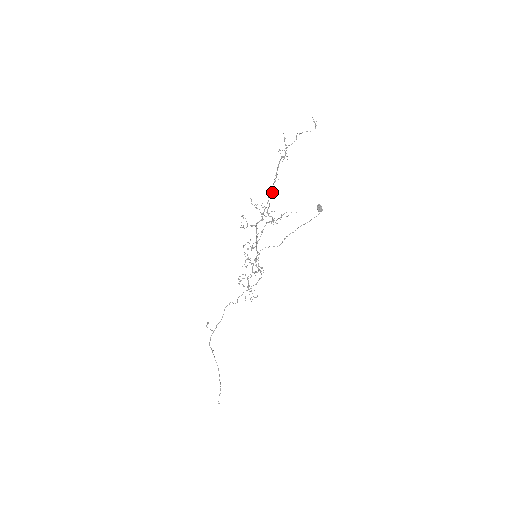
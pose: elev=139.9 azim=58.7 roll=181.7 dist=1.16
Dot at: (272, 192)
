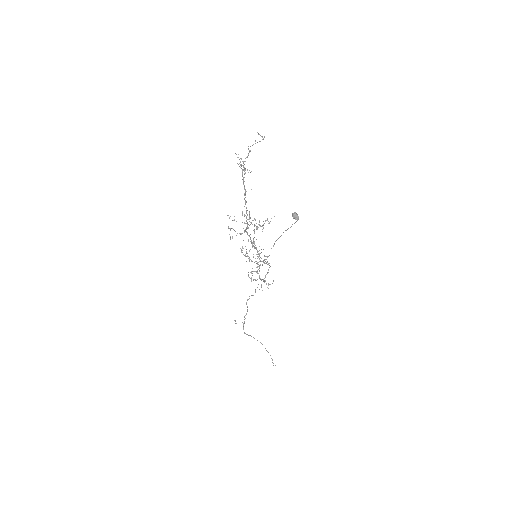
Dot at: occluded
